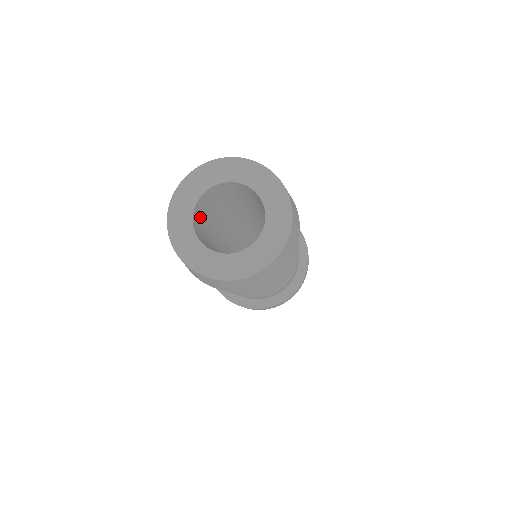
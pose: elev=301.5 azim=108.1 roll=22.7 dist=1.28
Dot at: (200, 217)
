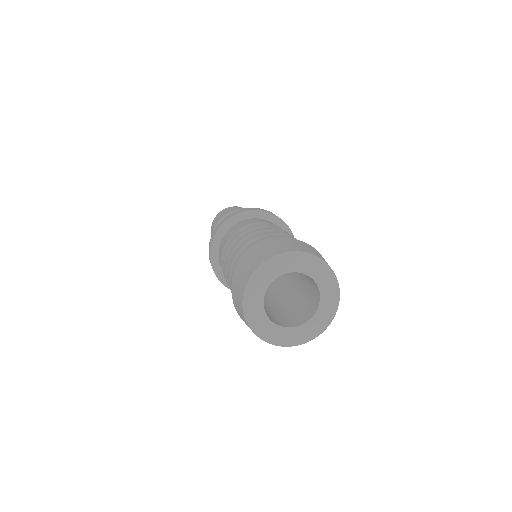
Dot at: occluded
